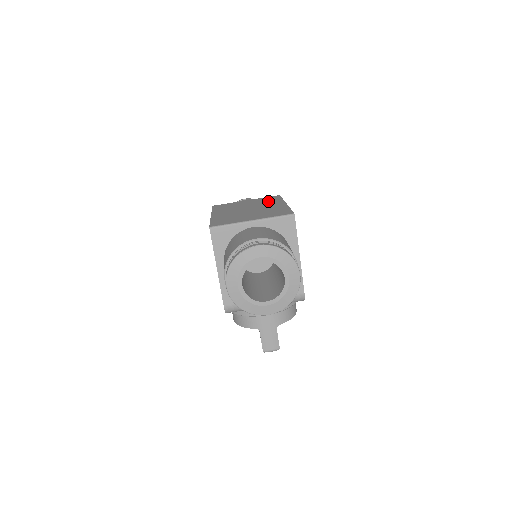
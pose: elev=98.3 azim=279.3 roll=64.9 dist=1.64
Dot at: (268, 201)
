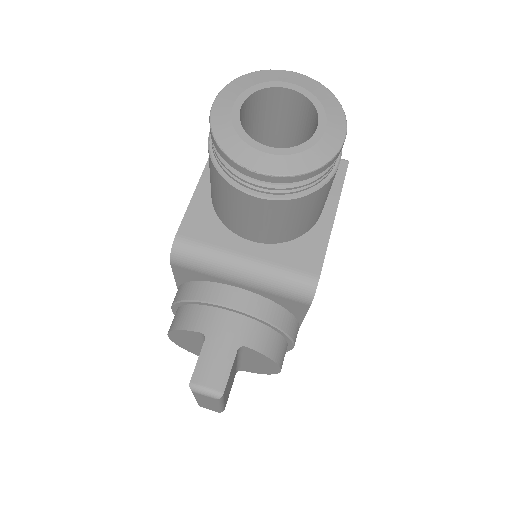
Dot at: occluded
